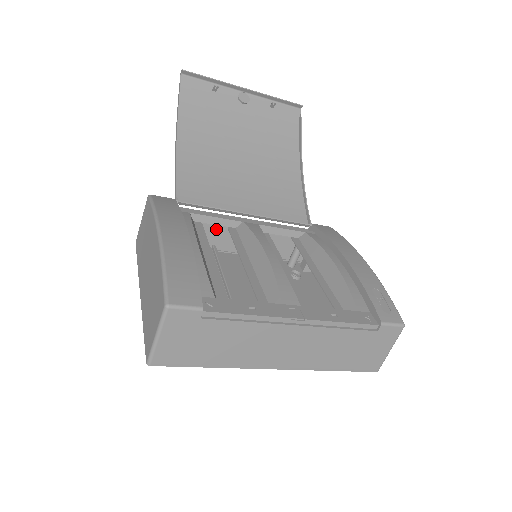
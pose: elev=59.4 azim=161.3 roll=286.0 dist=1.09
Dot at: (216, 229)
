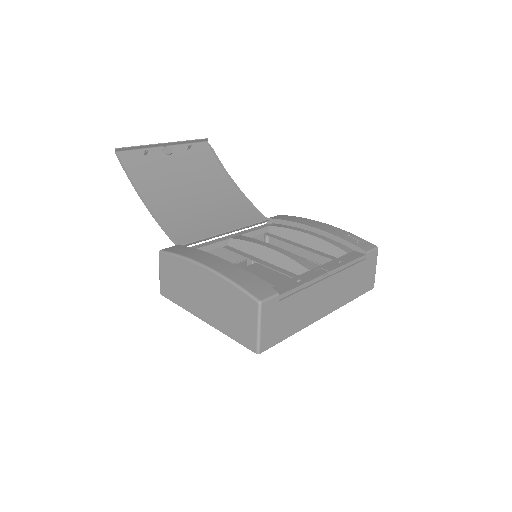
Dot at: occluded
